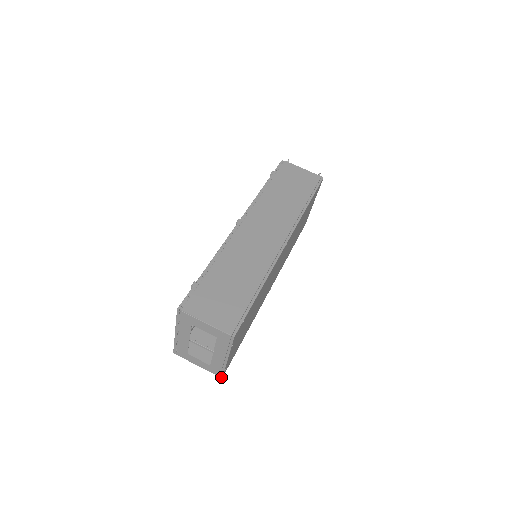
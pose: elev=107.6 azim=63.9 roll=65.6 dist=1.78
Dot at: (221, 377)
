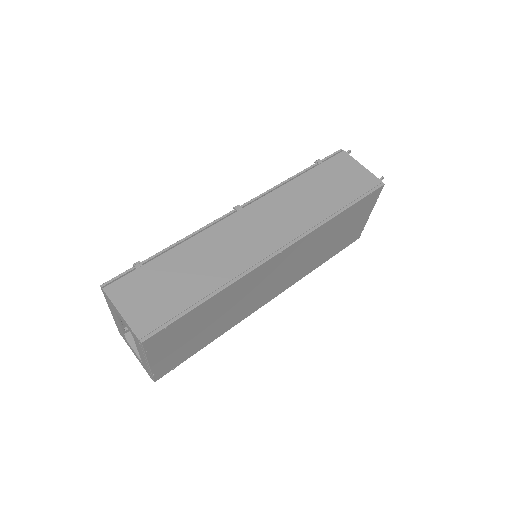
Dot at: occluded
